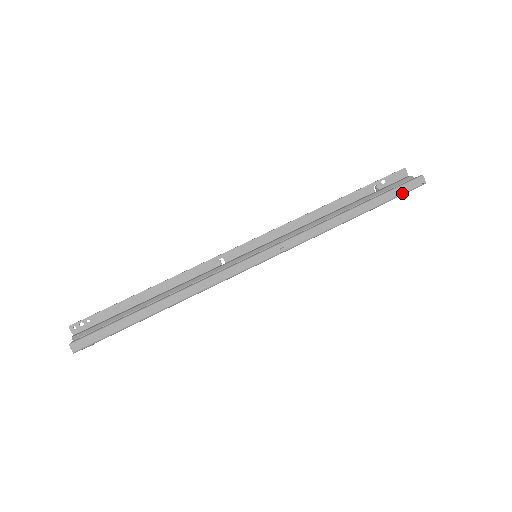
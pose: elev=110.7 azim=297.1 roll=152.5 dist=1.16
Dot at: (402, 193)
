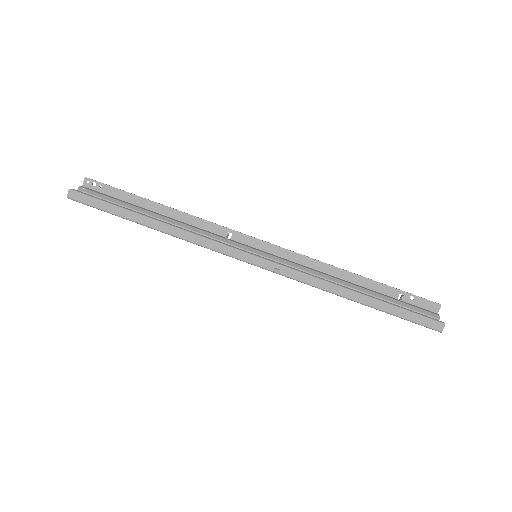
Dot at: (413, 321)
